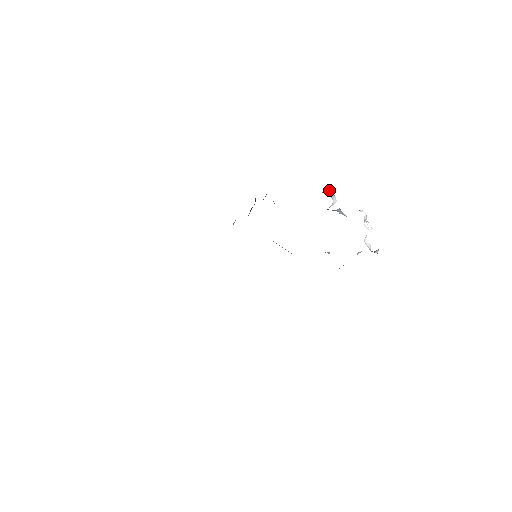
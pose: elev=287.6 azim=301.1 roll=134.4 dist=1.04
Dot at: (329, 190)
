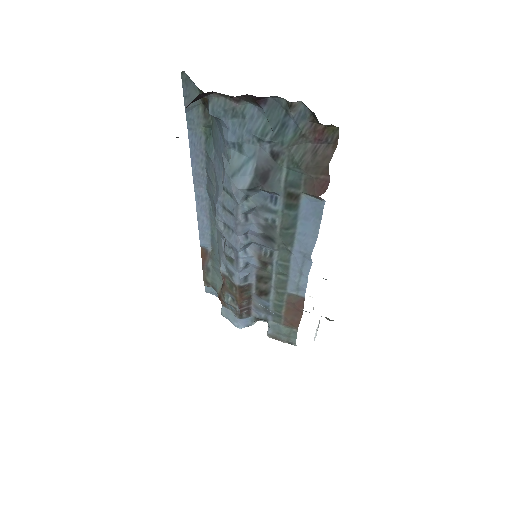
Dot at: occluded
